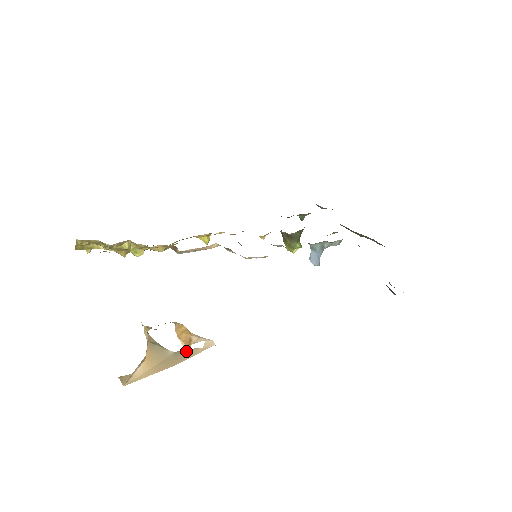
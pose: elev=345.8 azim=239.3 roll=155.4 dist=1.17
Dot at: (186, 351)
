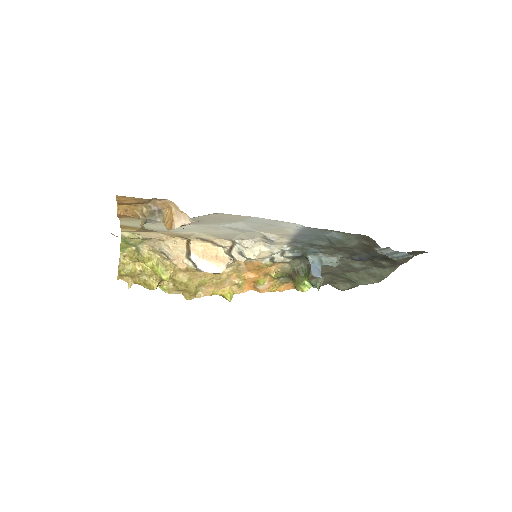
Dot at: (168, 229)
